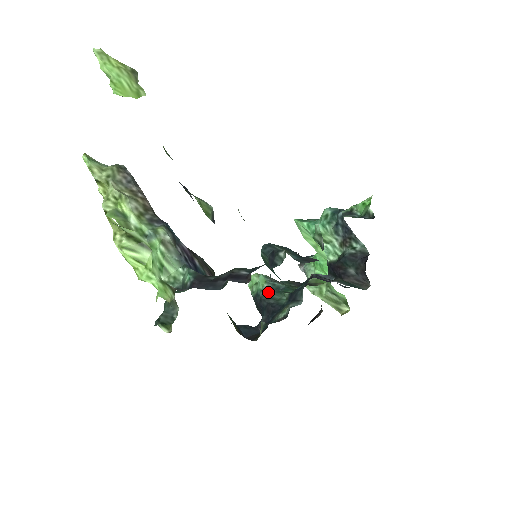
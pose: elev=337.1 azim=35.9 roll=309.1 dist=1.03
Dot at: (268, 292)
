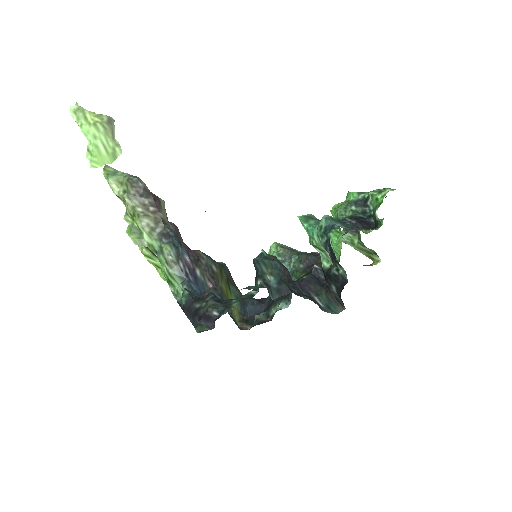
Dot at: occluded
